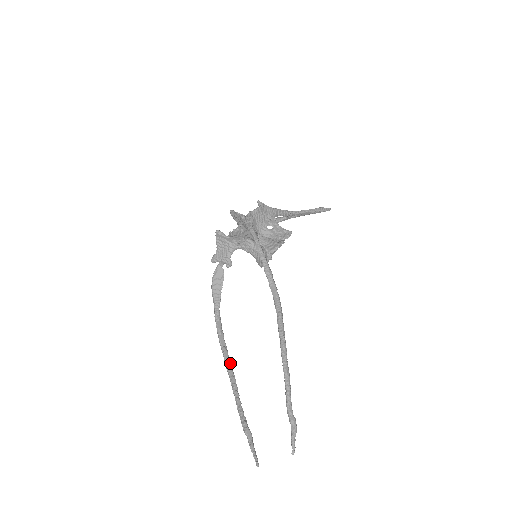
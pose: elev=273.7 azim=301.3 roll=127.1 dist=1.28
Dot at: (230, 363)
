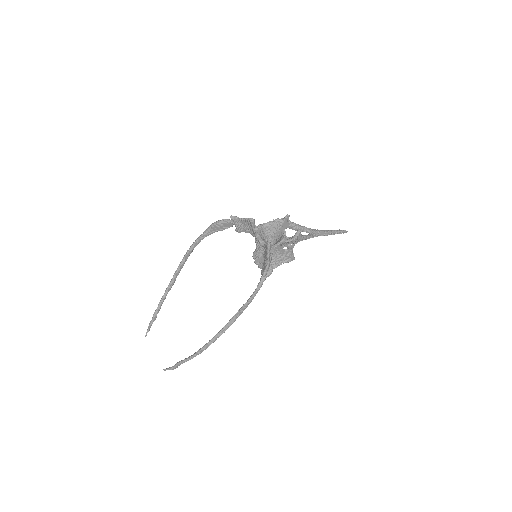
Dot at: occluded
